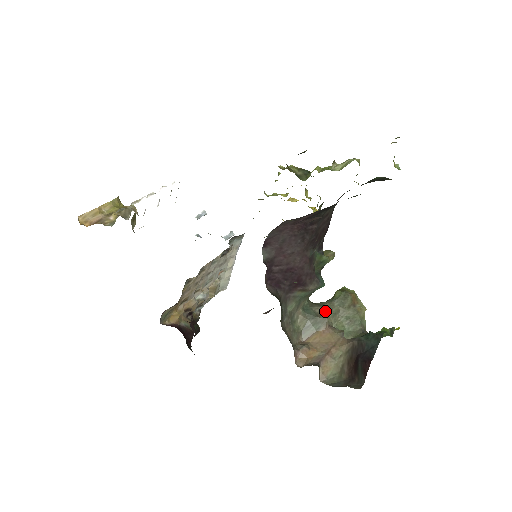
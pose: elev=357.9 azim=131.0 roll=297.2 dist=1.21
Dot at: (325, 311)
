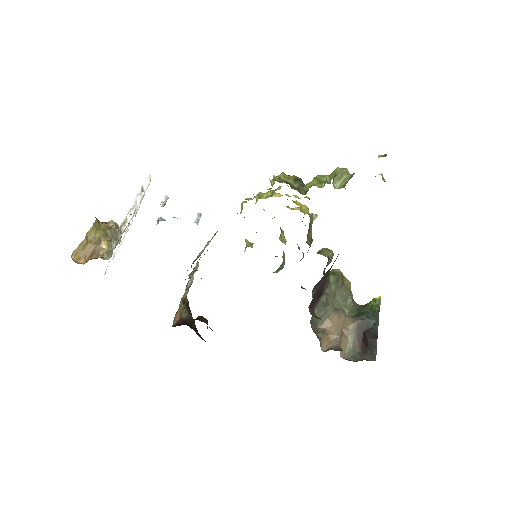
Dot at: (328, 298)
